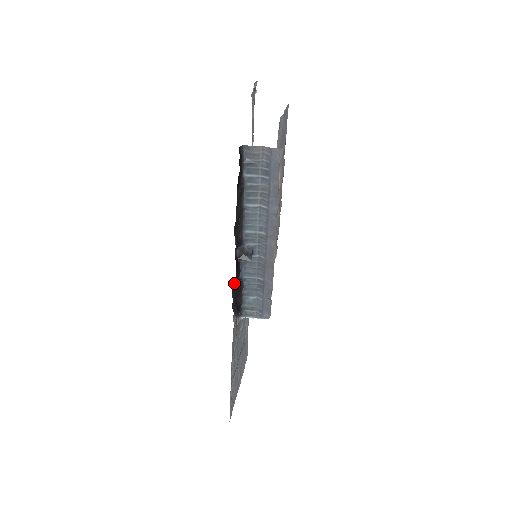
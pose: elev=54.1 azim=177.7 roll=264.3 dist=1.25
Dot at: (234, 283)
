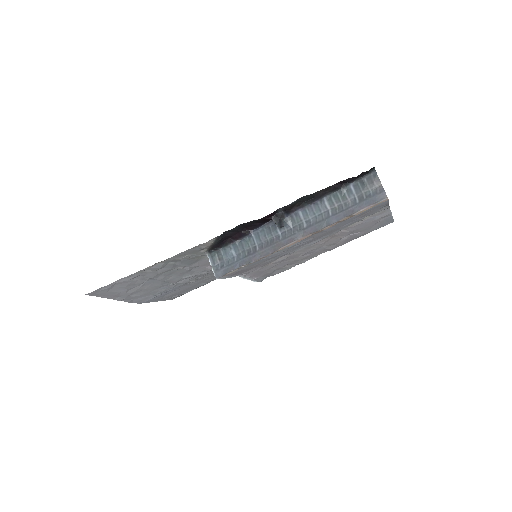
Dot at: (249, 224)
